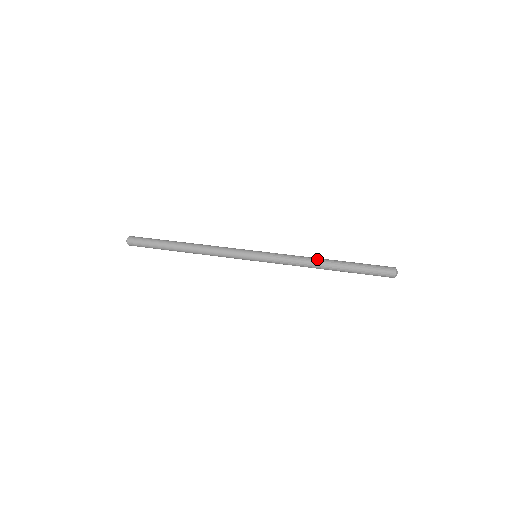
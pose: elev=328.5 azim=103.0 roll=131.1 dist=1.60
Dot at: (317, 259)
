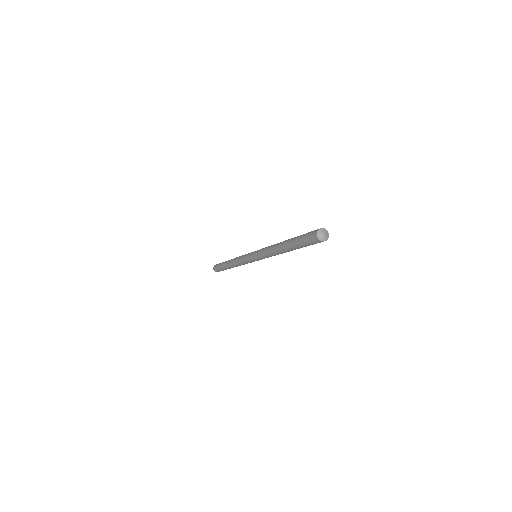
Dot at: (276, 245)
